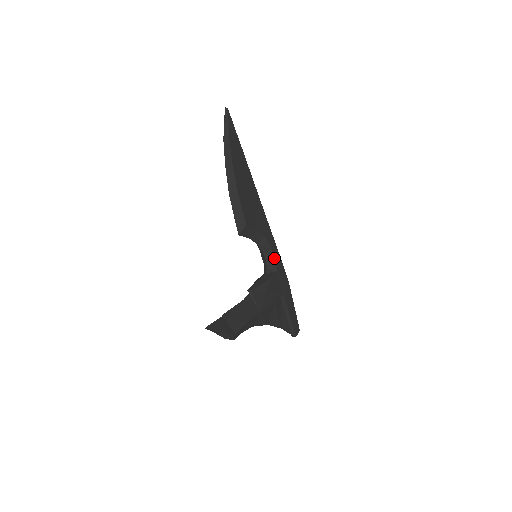
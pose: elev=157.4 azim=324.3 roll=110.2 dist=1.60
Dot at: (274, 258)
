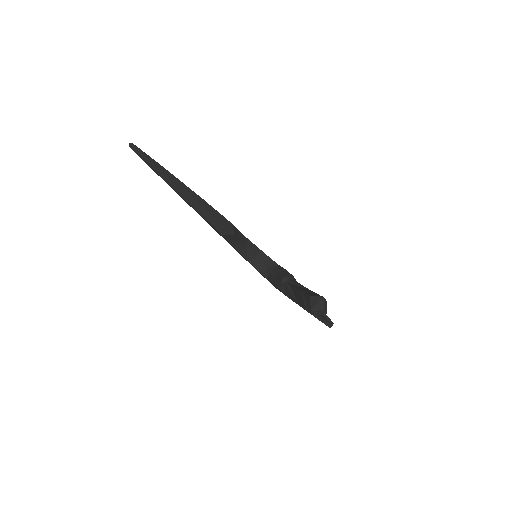
Dot at: (267, 256)
